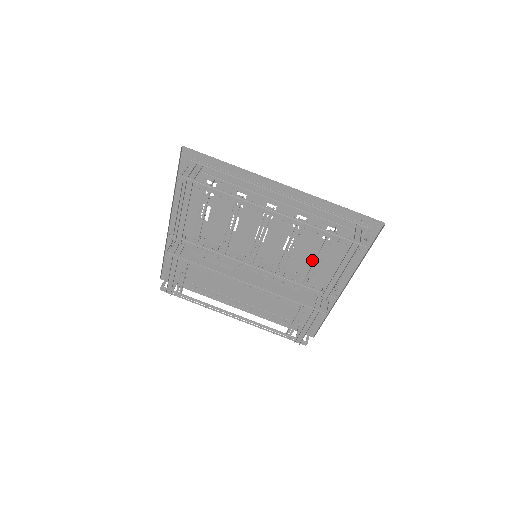
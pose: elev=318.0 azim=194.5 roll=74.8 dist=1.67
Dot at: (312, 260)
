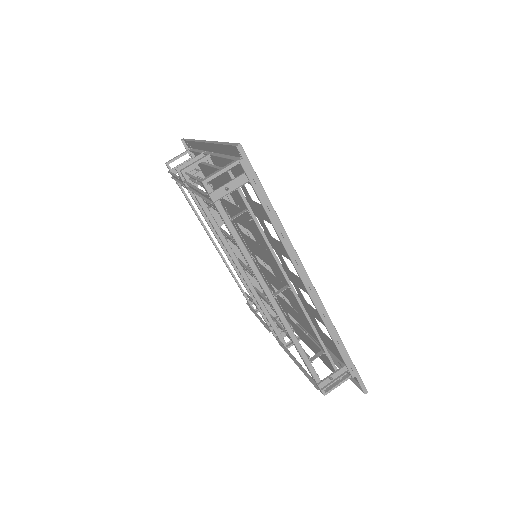
Dot at: occluded
